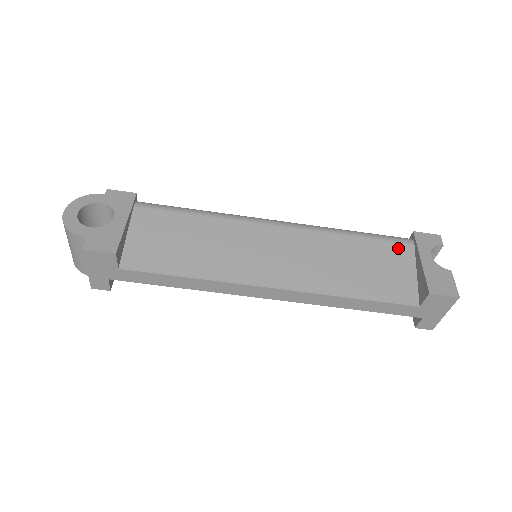
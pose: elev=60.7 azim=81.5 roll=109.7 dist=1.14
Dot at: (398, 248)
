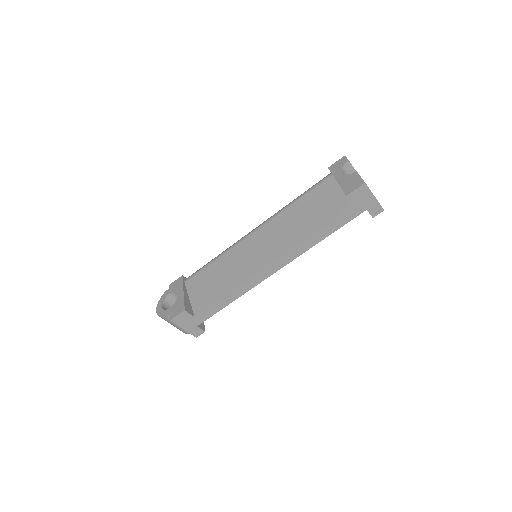
Dot at: (324, 185)
